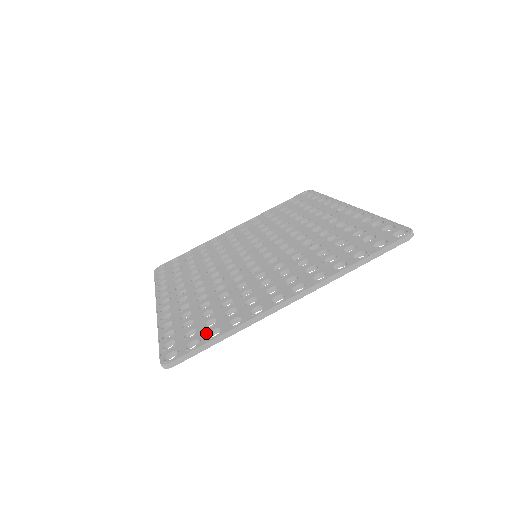
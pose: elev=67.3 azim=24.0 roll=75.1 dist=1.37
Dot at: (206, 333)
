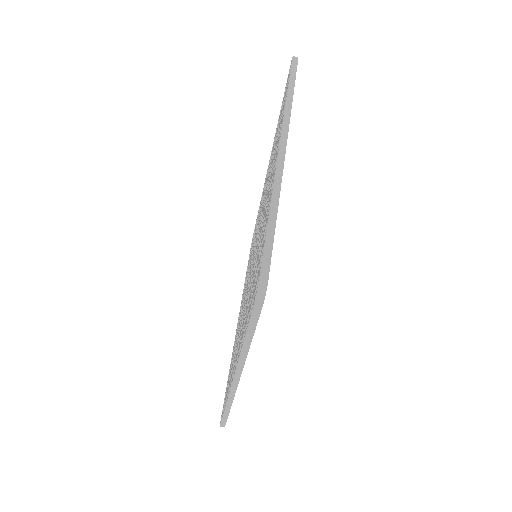
Dot at: (262, 246)
